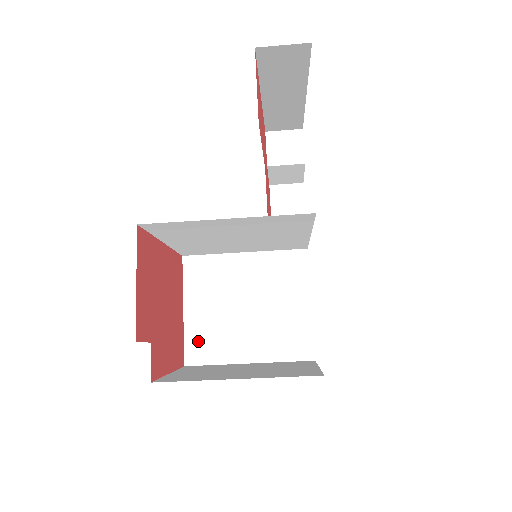
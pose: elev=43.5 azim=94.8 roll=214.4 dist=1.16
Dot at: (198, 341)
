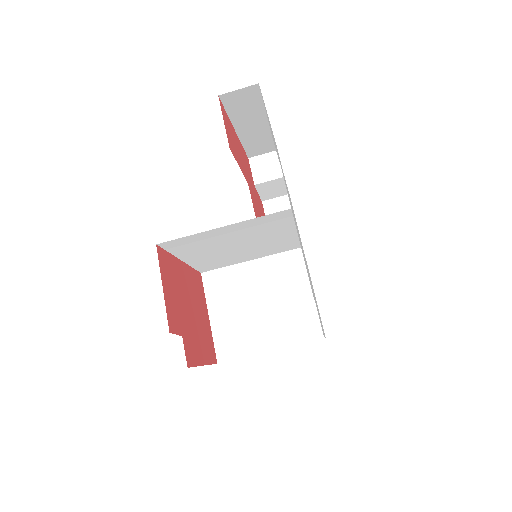
Dot at: (225, 341)
